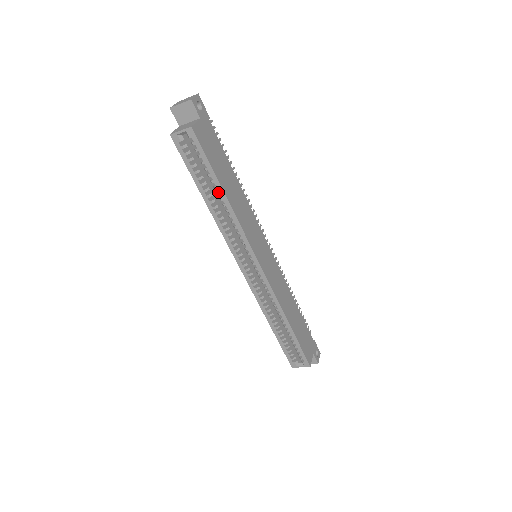
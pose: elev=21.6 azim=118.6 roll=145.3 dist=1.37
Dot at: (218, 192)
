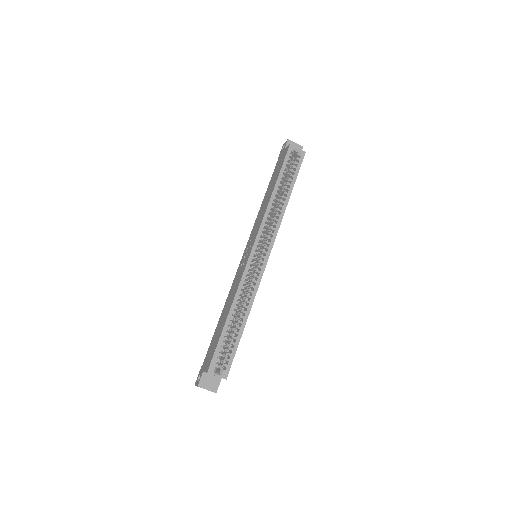
Dot at: (287, 192)
